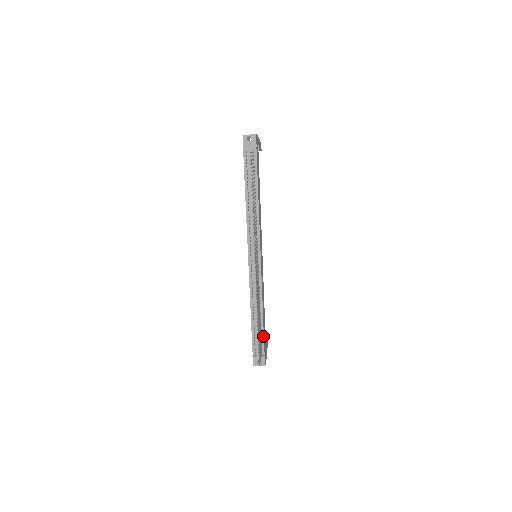
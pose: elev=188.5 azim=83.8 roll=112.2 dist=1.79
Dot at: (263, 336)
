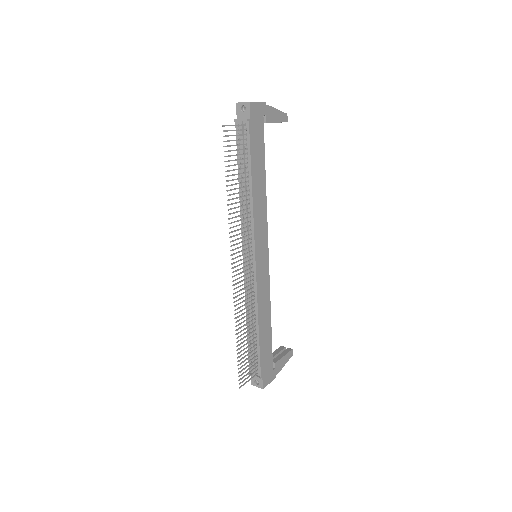
Dot at: (259, 354)
